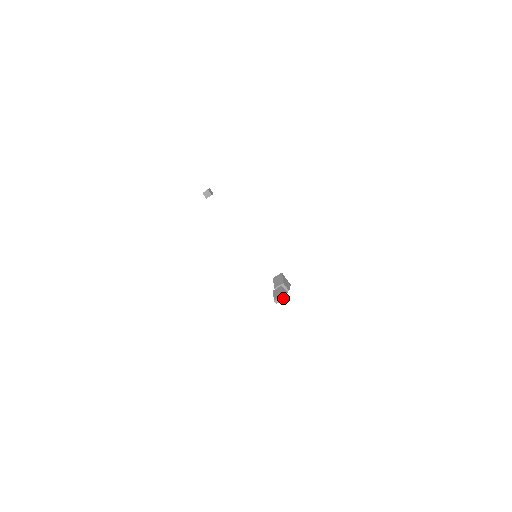
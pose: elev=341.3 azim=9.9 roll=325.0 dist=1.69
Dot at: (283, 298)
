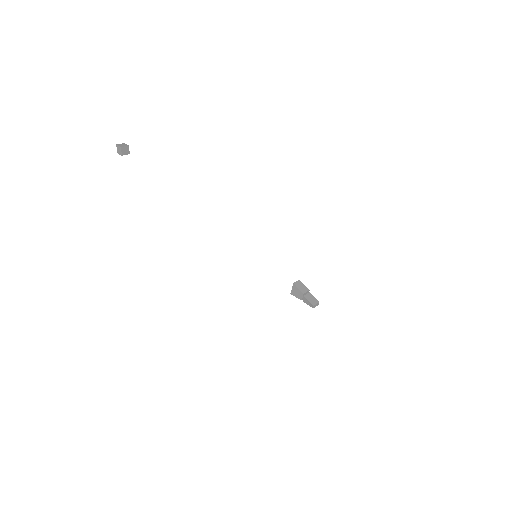
Dot at: (318, 304)
